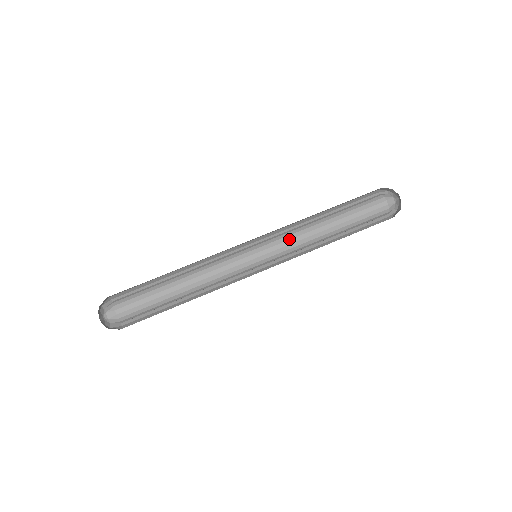
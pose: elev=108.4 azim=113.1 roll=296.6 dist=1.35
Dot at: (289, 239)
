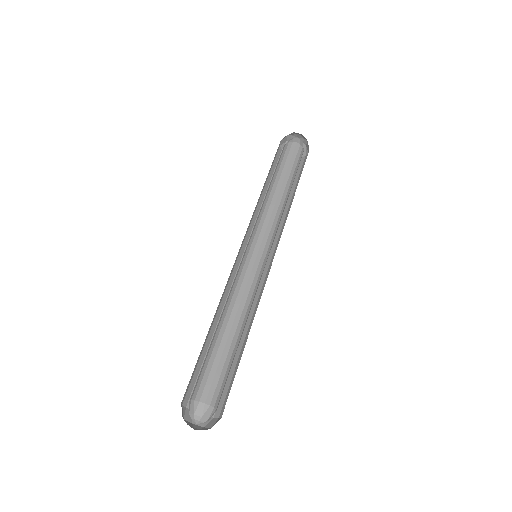
Dot at: (257, 221)
